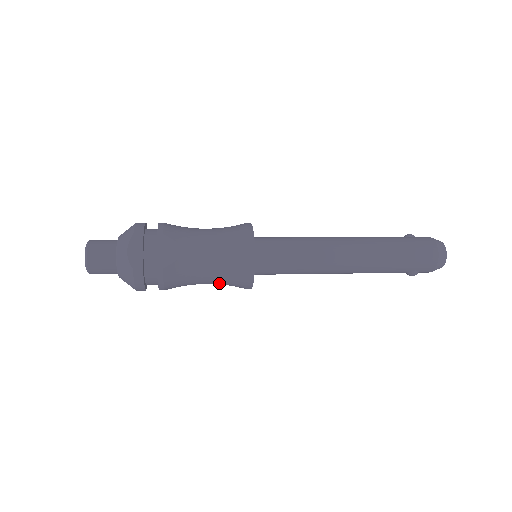
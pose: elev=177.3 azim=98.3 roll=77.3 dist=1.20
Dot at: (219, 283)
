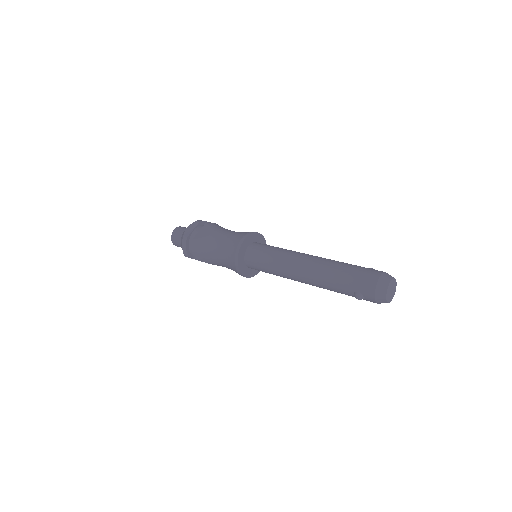
Dot at: (224, 263)
